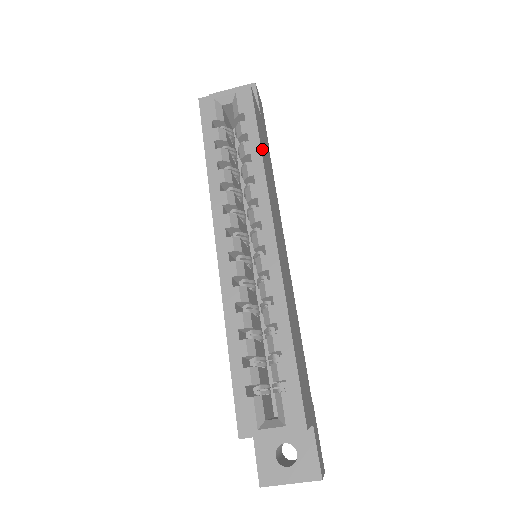
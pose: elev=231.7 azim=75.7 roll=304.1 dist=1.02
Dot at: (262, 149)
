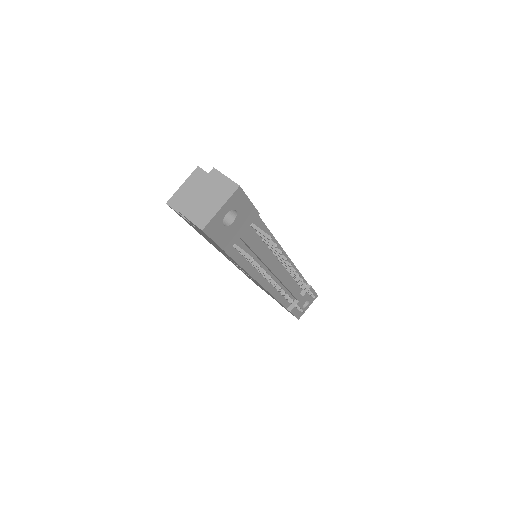
Dot at: occluded
